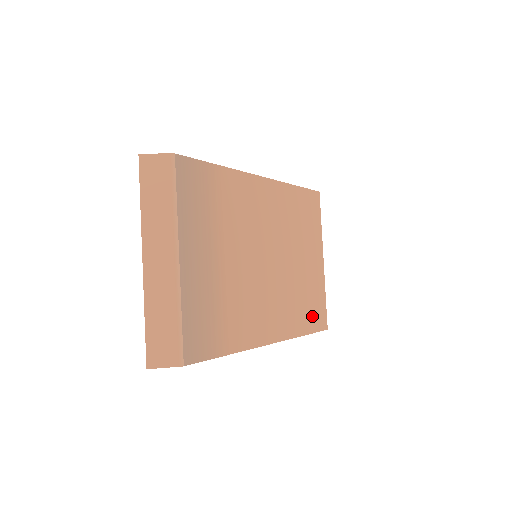
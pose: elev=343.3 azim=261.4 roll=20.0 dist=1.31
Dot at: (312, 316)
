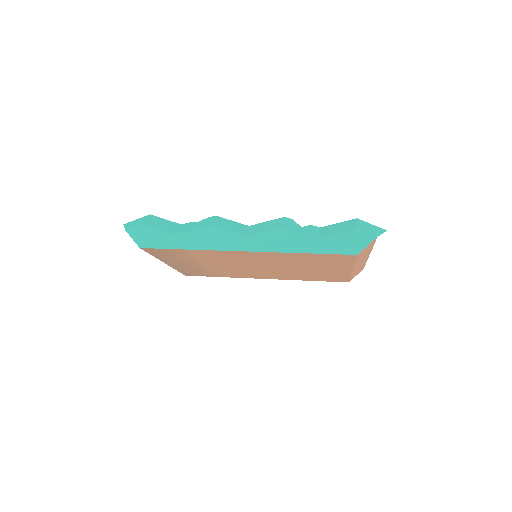
Dot at: (323, 279)
